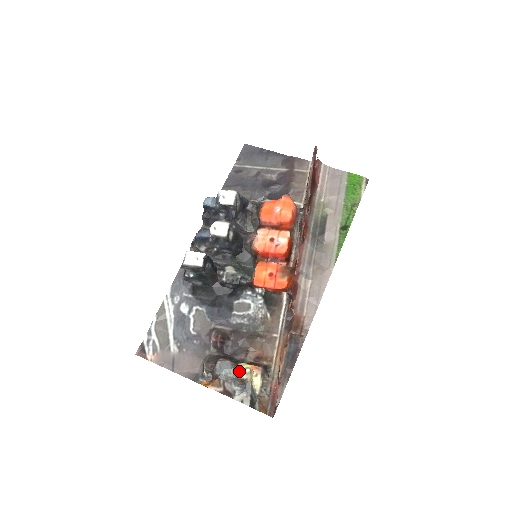
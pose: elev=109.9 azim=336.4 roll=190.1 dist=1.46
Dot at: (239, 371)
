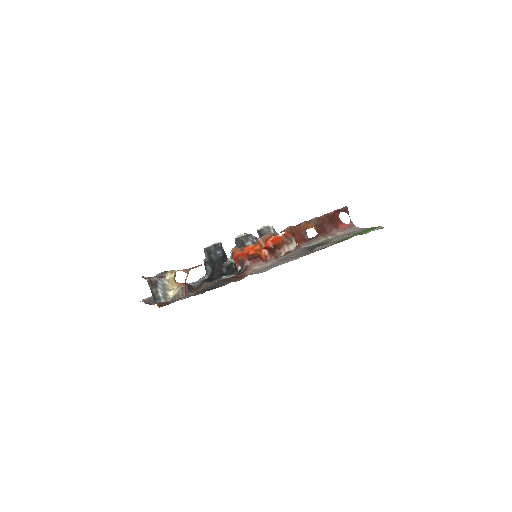
Dot at: occluded
